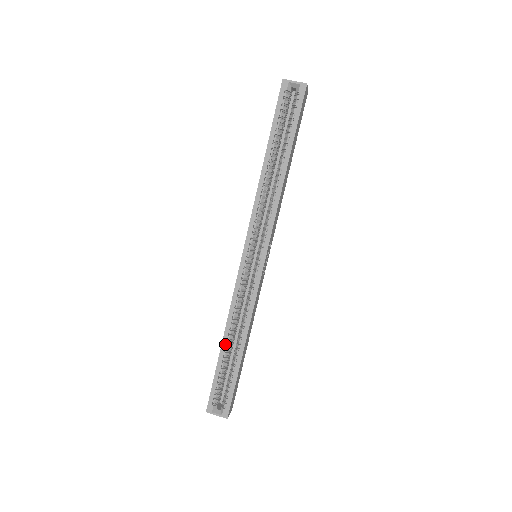
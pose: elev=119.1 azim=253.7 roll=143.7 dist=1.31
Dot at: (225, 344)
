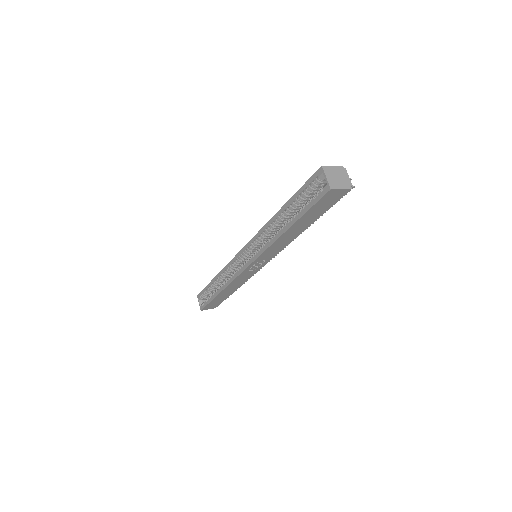
Dot at: (216, 279)
